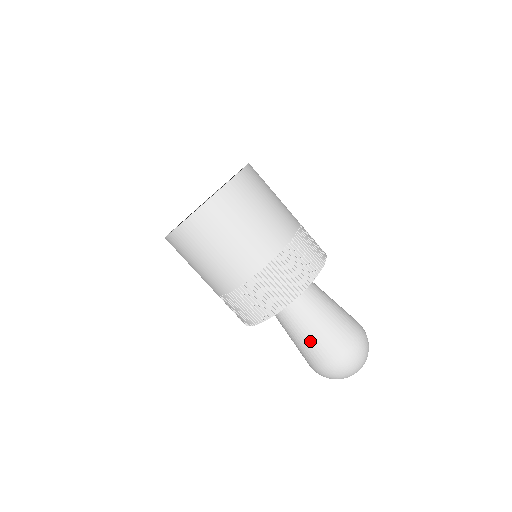
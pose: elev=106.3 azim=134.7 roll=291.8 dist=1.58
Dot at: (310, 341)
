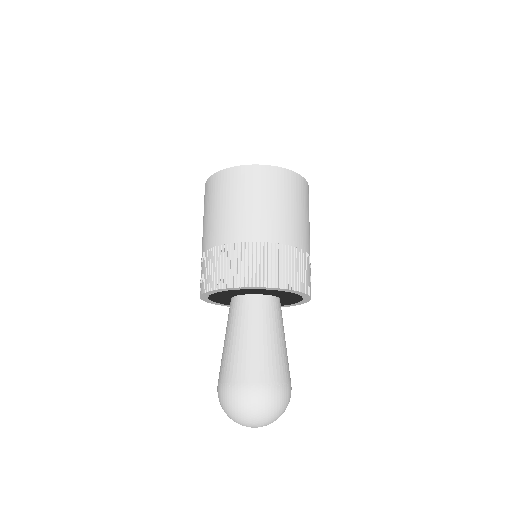
Dot at: (232, 349)
